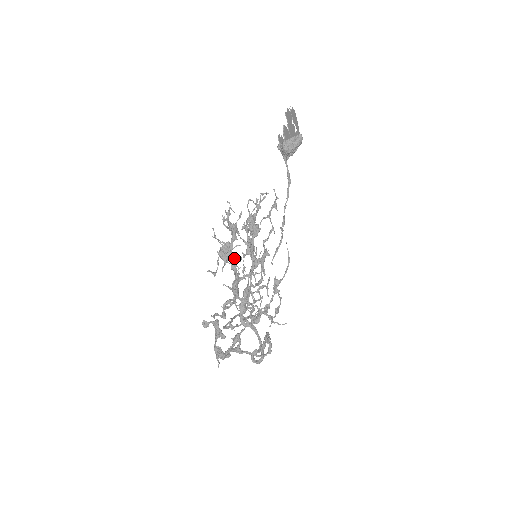
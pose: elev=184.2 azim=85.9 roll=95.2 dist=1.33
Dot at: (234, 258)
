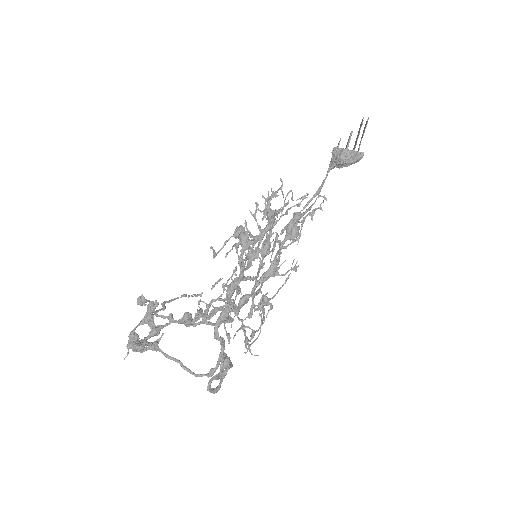
Dot at: (258, 252)
